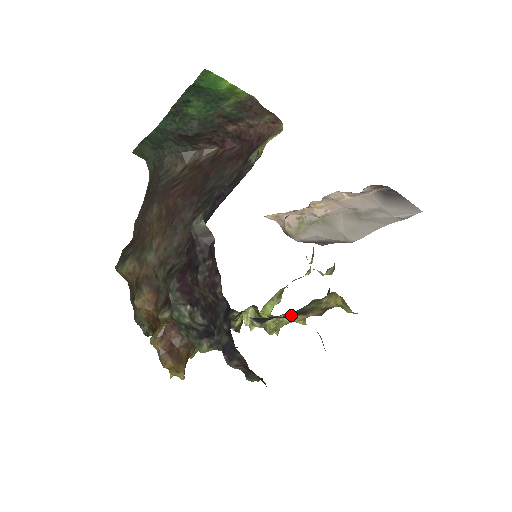
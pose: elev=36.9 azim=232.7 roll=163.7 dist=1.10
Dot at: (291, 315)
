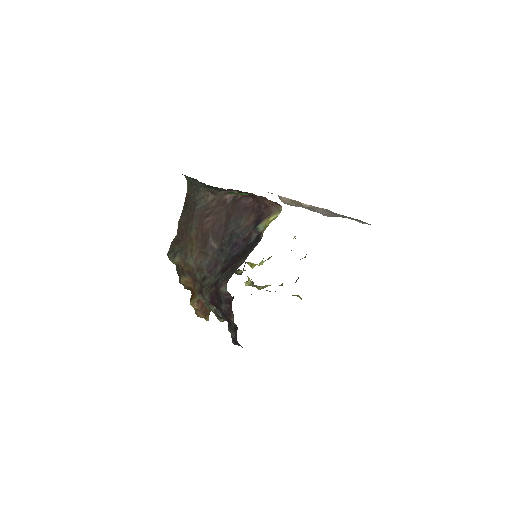
Dot at: occluded
